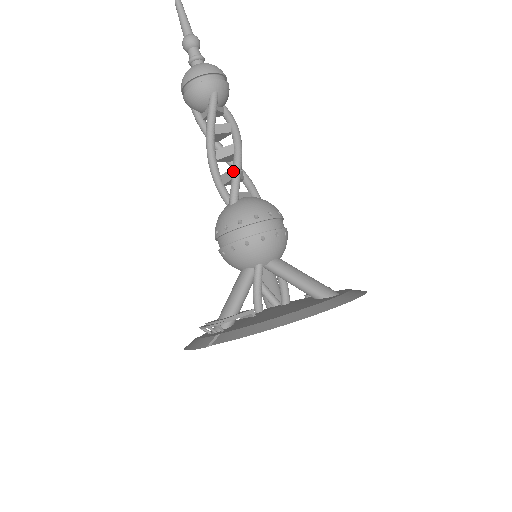
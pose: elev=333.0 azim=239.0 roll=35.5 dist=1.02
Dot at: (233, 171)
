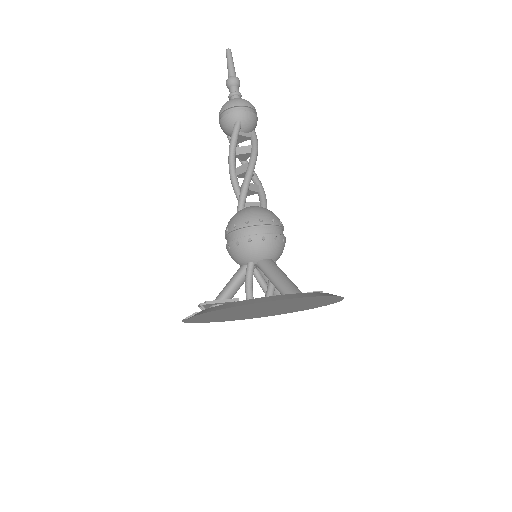
Dot at: (242, 185)
